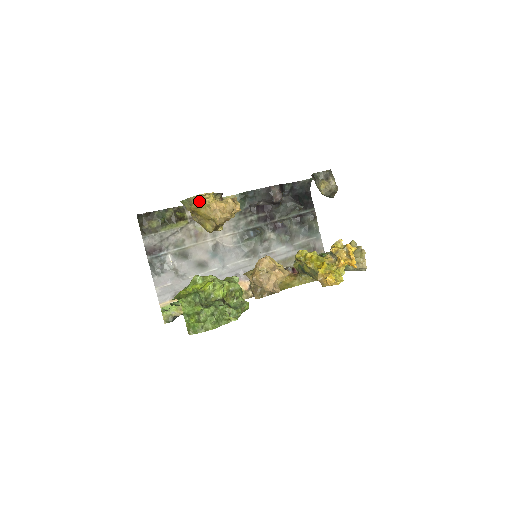
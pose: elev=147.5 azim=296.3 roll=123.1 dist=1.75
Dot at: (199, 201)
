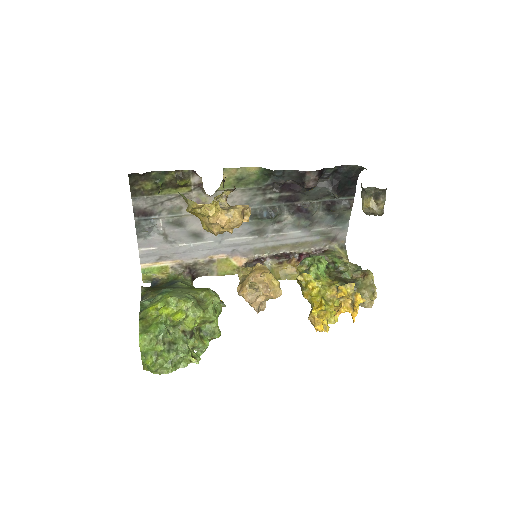
Dot at: (197, 209)
